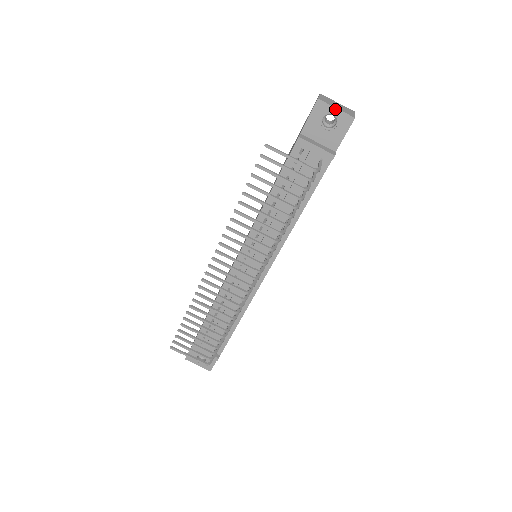
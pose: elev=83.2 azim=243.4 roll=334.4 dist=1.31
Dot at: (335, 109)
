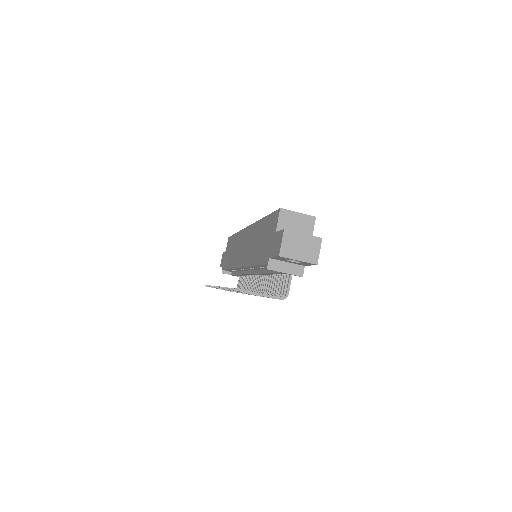
Dot at: (297, 260)
